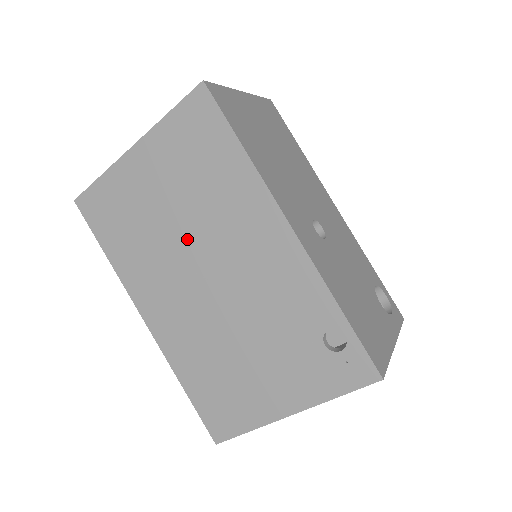
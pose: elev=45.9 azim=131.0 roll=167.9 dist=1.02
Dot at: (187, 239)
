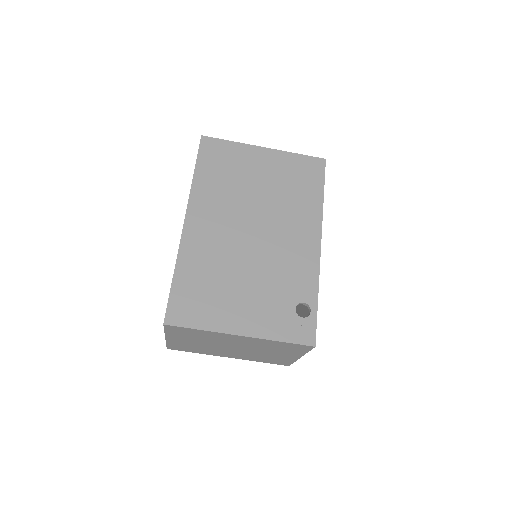
Dot at: (258, 205)
